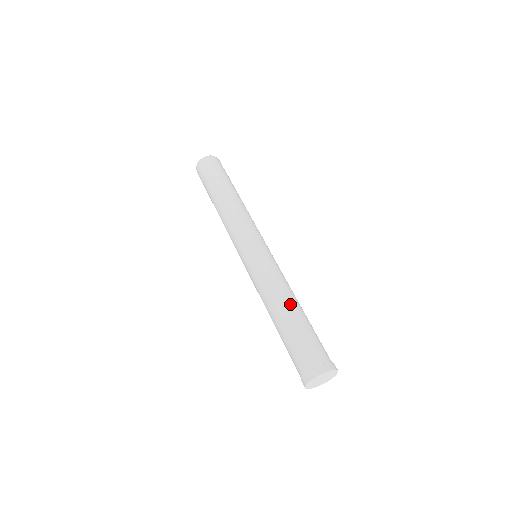
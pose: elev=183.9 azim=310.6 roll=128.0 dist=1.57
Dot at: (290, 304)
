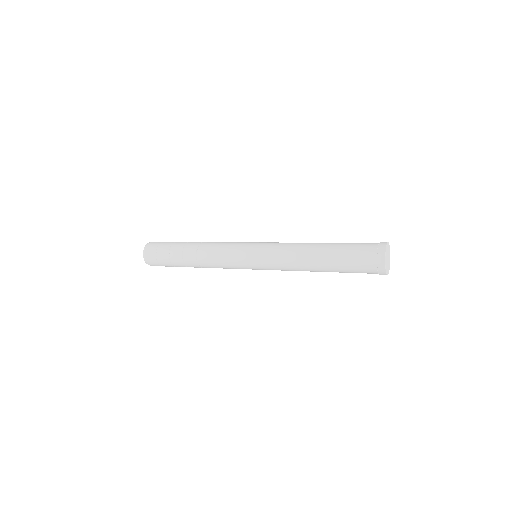
Dot at: (316, 245)
